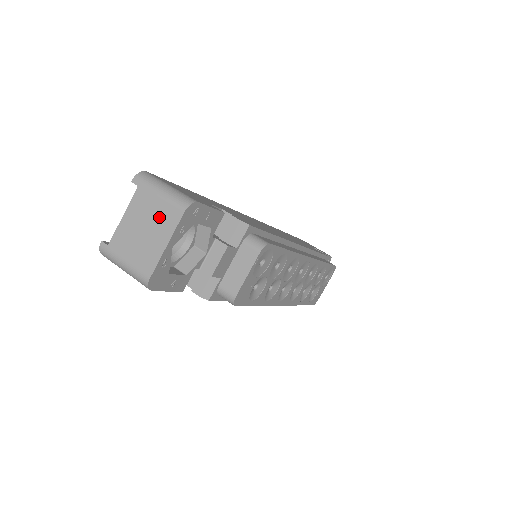
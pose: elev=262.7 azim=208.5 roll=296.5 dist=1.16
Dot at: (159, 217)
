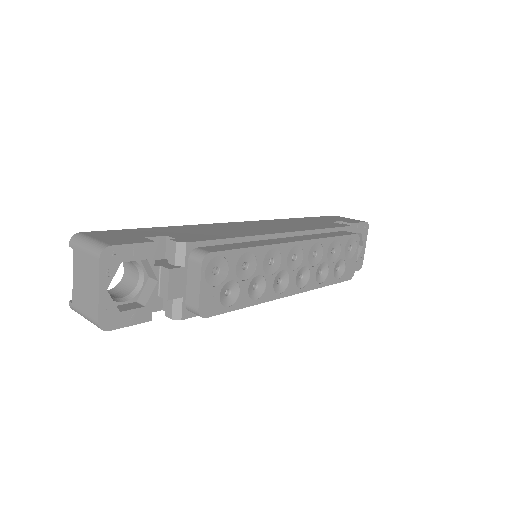
Dot at: (89, 269)
